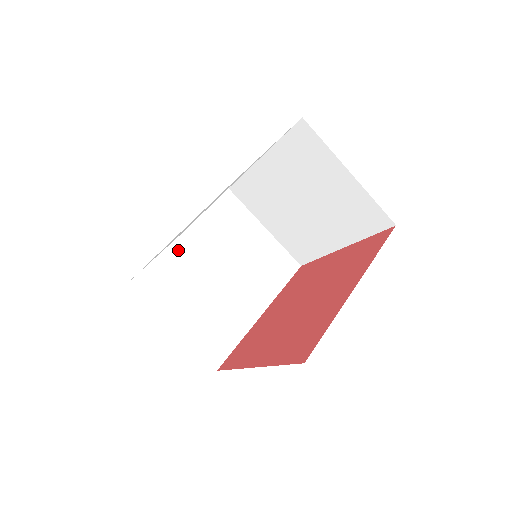
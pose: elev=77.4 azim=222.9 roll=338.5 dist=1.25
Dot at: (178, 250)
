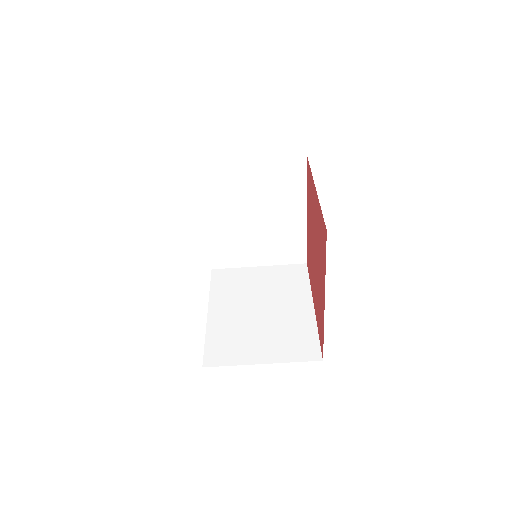
Dot at: (216, 323)
